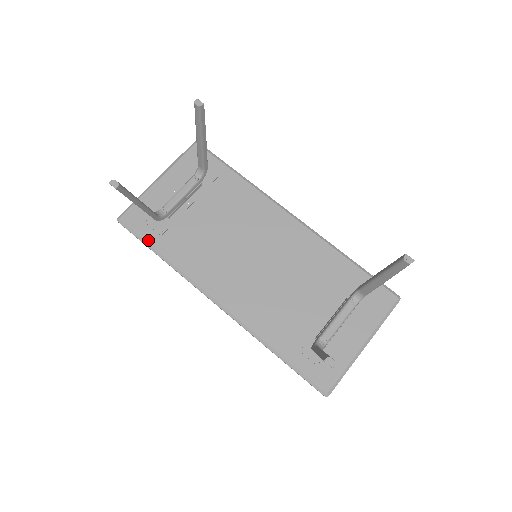
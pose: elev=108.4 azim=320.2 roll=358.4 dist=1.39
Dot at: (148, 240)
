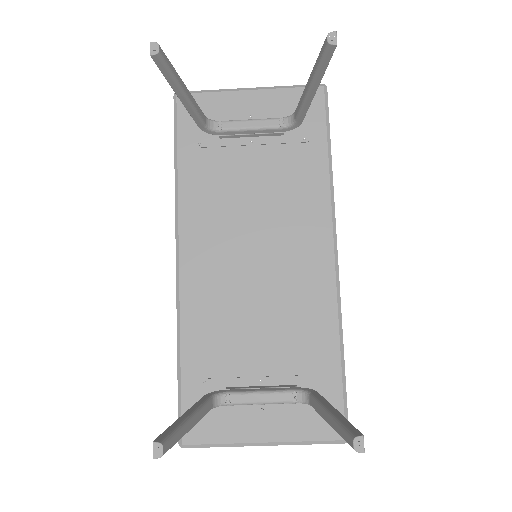
Dot at: (180, 140)
